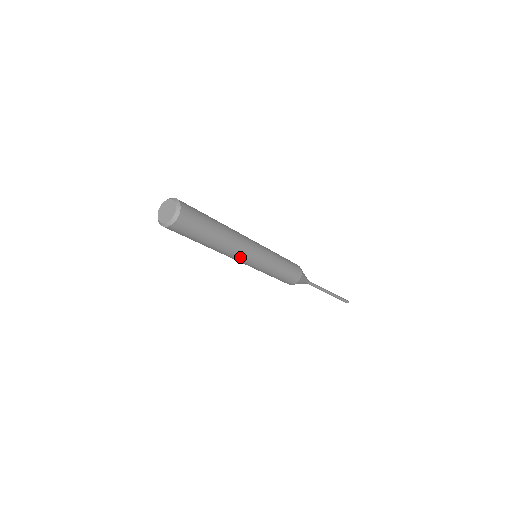
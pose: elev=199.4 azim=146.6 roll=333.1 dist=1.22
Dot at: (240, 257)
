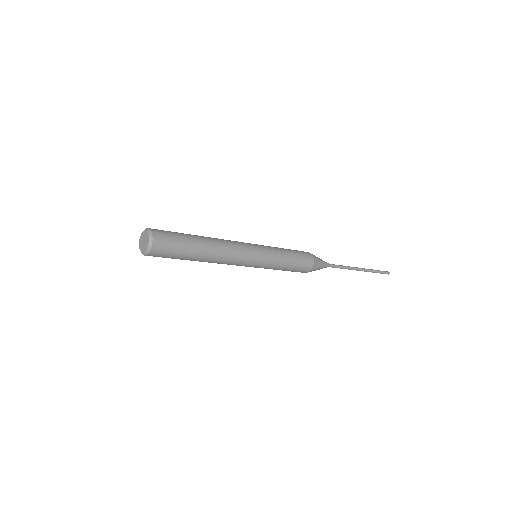
Dot at: (233, 263)
